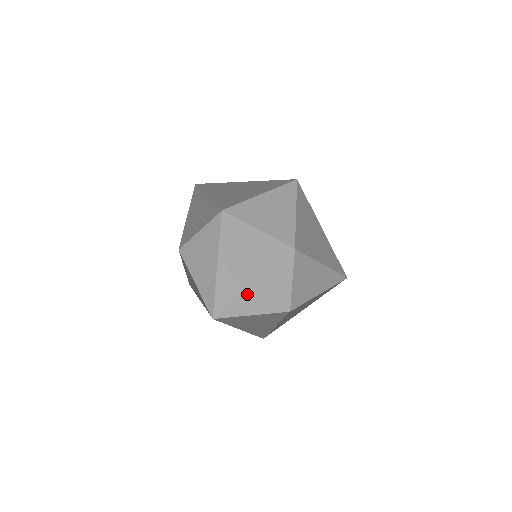
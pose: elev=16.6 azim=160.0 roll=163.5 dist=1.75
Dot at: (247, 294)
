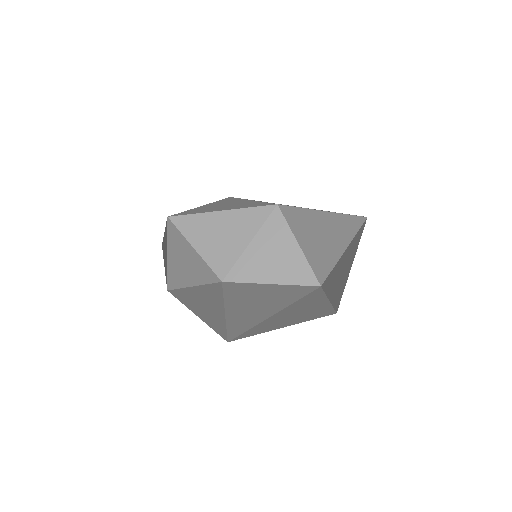
Dot at: (271, 319)
